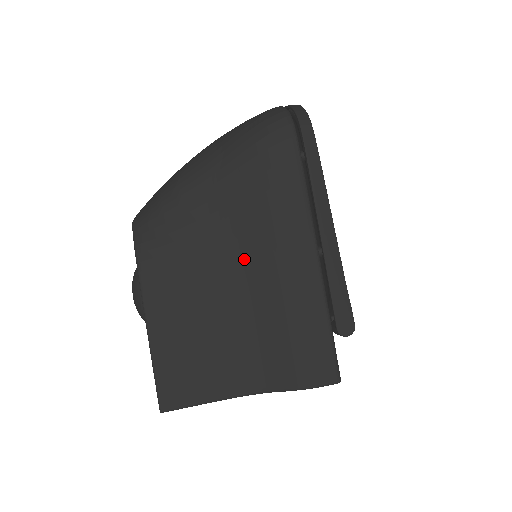
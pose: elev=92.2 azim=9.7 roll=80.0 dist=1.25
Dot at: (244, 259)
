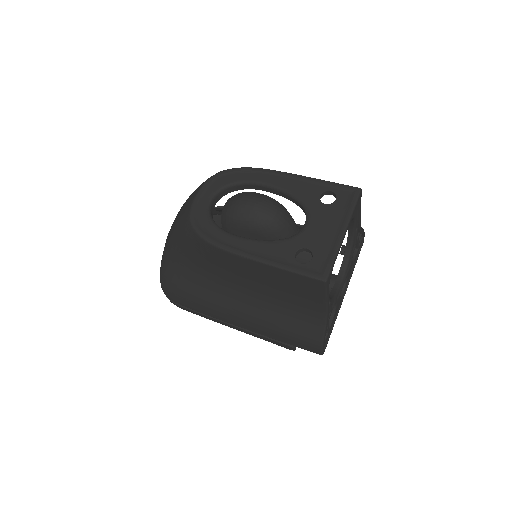
Dot at: occluded
